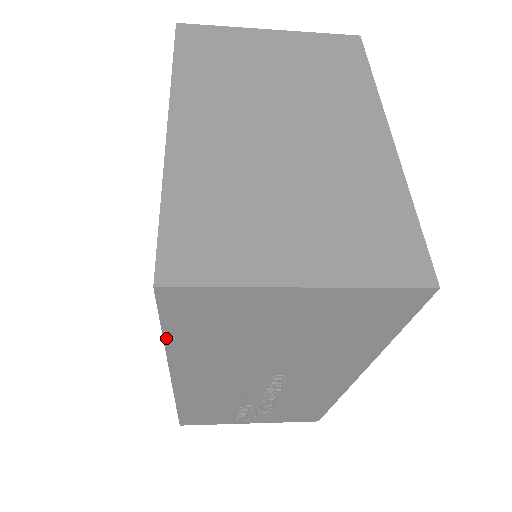
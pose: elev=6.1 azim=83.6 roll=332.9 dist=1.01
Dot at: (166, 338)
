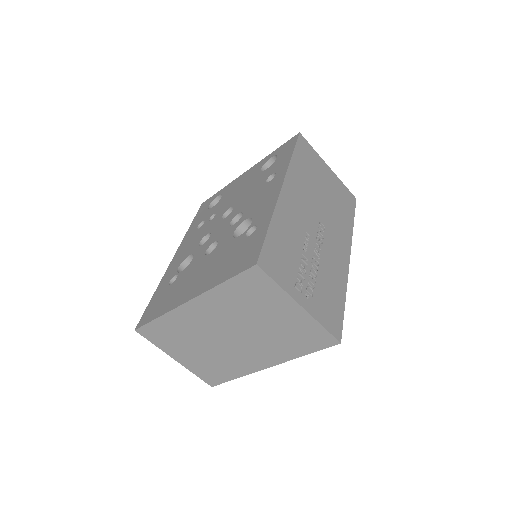
Dot at: (293, 154)
